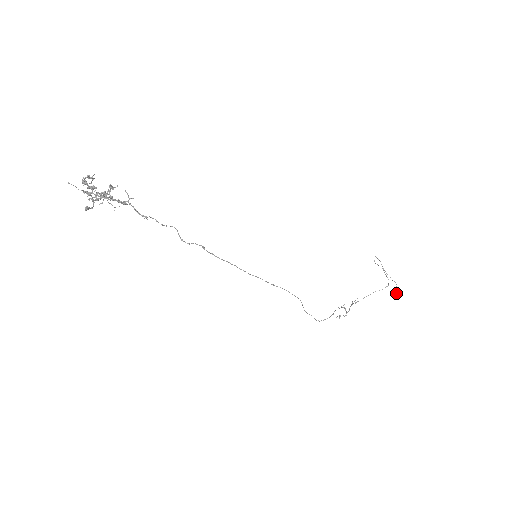
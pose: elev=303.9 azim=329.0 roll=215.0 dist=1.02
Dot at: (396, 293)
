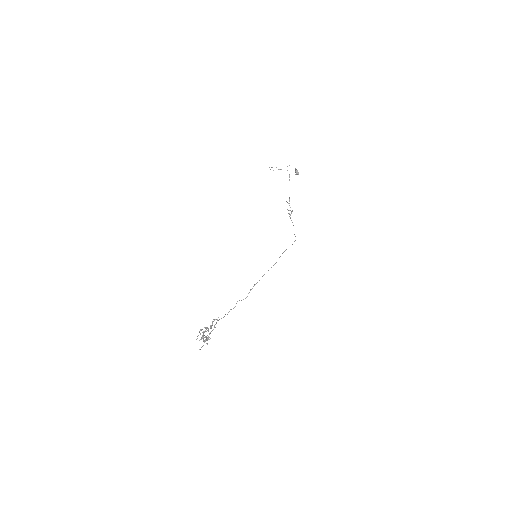
Dot at: (298, 173)
